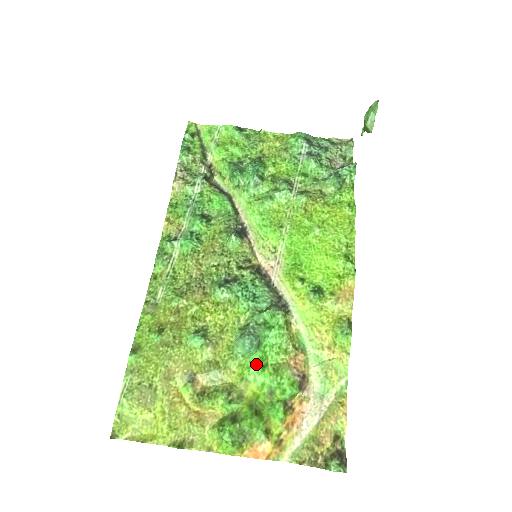
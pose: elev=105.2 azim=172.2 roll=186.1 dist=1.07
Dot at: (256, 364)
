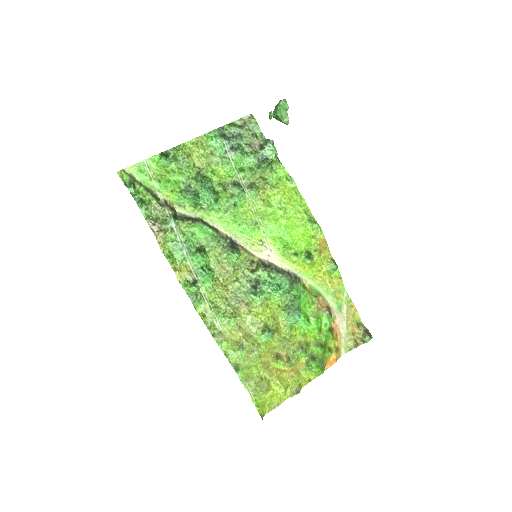
Dot at: (304, 322)
